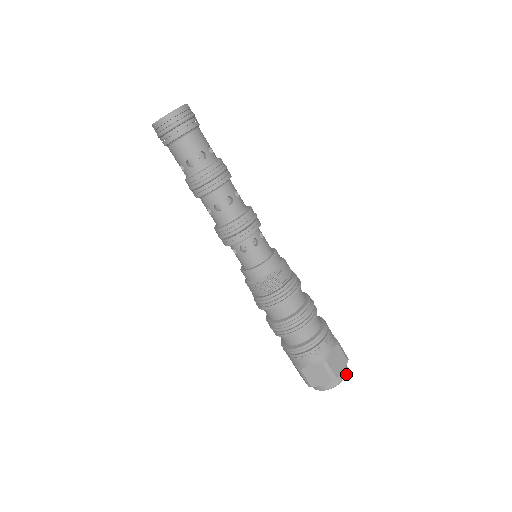
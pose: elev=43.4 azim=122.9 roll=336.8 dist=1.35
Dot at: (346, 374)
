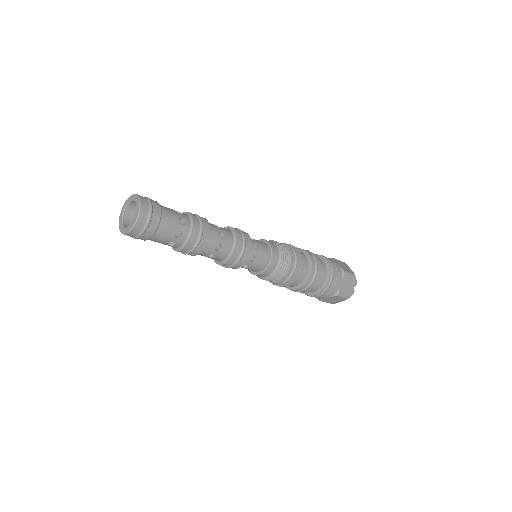
Dot at: occluded
